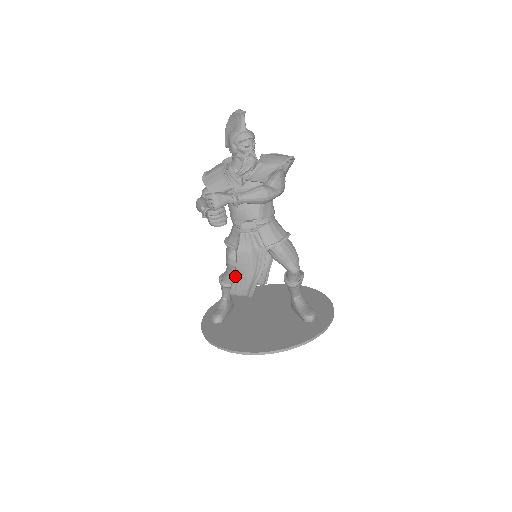
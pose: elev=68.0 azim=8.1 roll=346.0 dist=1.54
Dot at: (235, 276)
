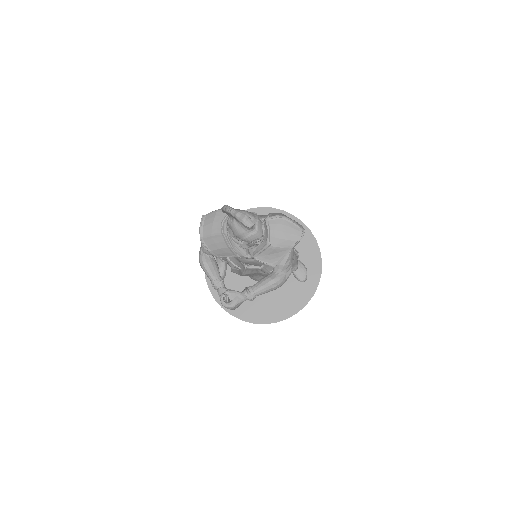
Dot at: occluded
